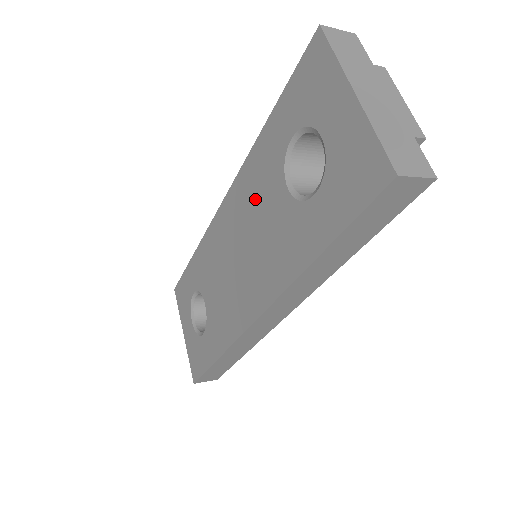
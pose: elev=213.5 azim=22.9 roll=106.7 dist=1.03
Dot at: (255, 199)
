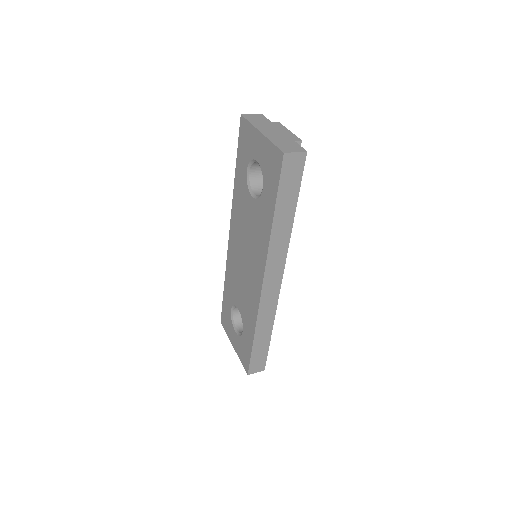
Dot at: (242, 217)
